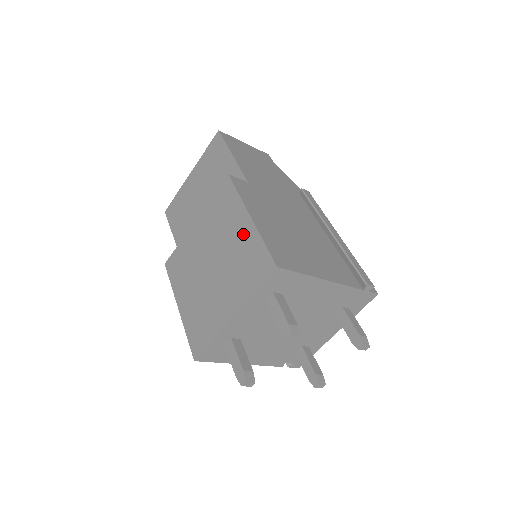
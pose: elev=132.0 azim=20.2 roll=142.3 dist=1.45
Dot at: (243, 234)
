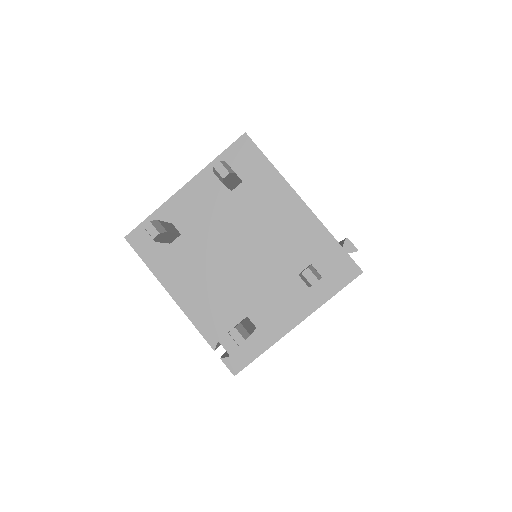
Dot at: occluded
